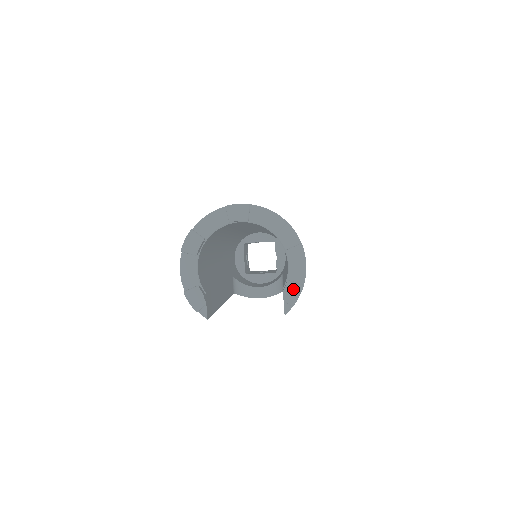
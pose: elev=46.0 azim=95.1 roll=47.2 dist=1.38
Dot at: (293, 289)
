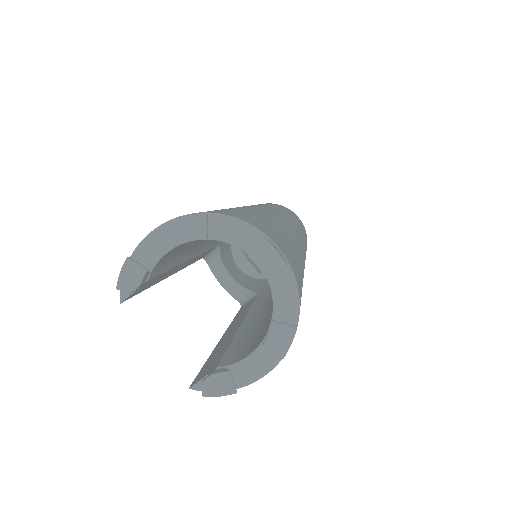
Dot at: (223, 384)
